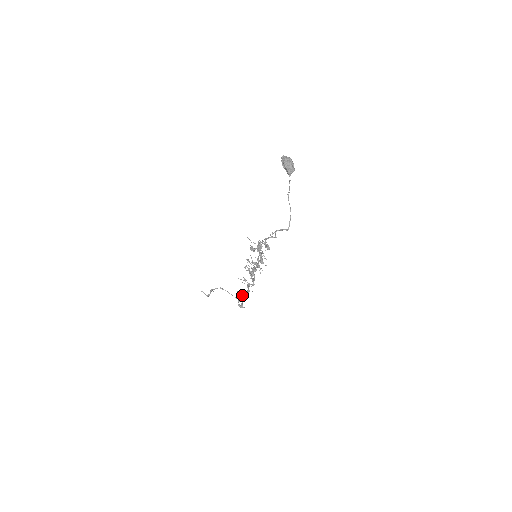
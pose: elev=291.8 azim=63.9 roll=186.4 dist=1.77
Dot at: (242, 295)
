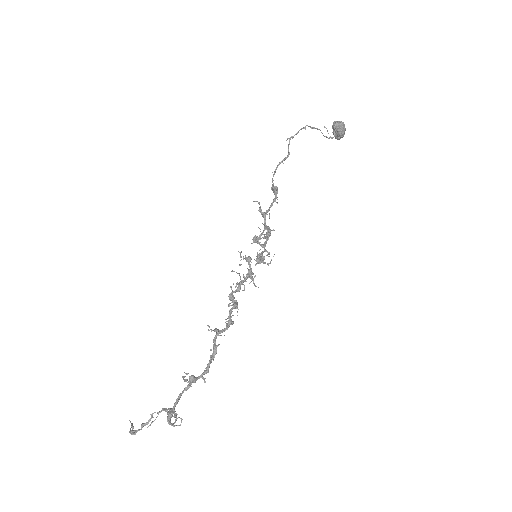
Dot at: (191, 377)
